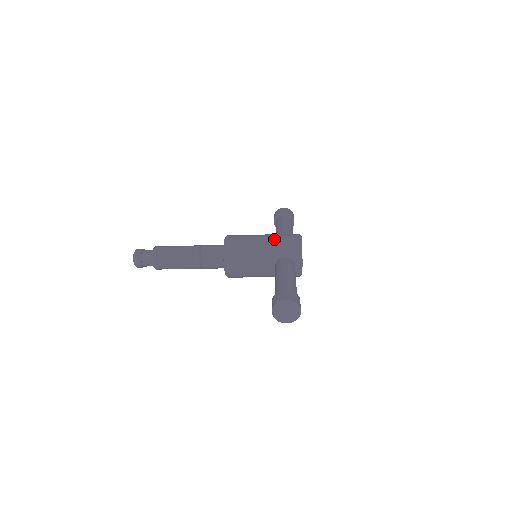
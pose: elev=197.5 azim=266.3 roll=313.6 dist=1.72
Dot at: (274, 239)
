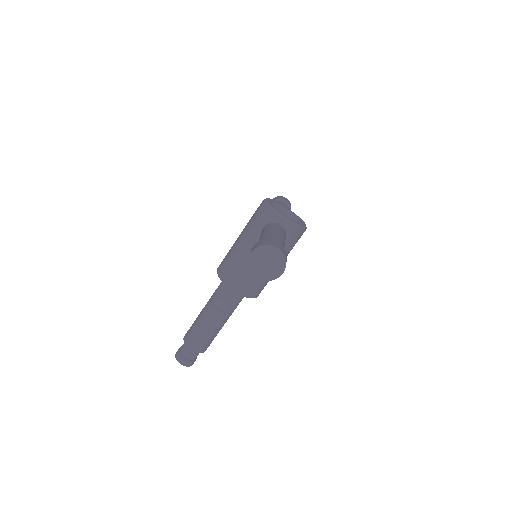
Dot at: (246, 226)
